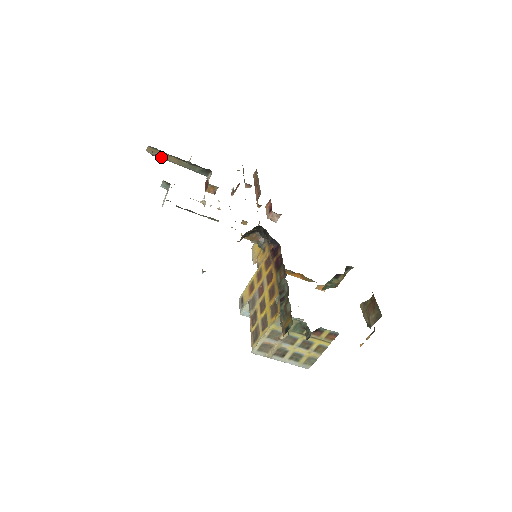
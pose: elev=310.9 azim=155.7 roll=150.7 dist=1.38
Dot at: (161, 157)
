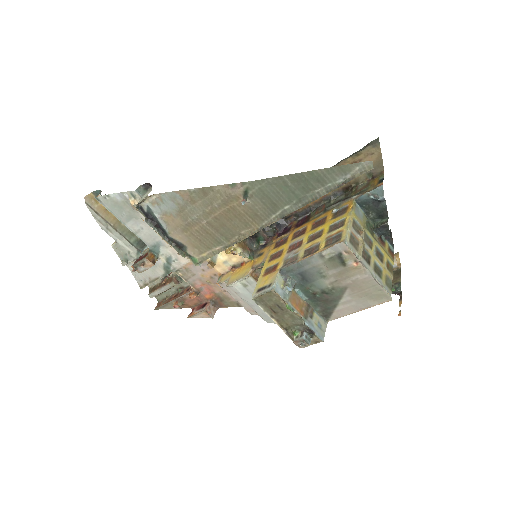
Dot at: (98, 212)
